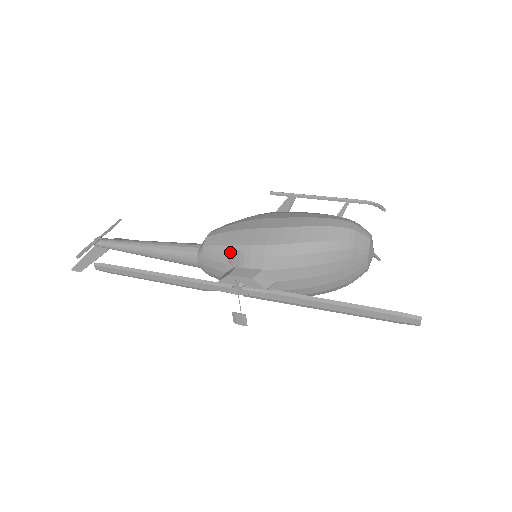
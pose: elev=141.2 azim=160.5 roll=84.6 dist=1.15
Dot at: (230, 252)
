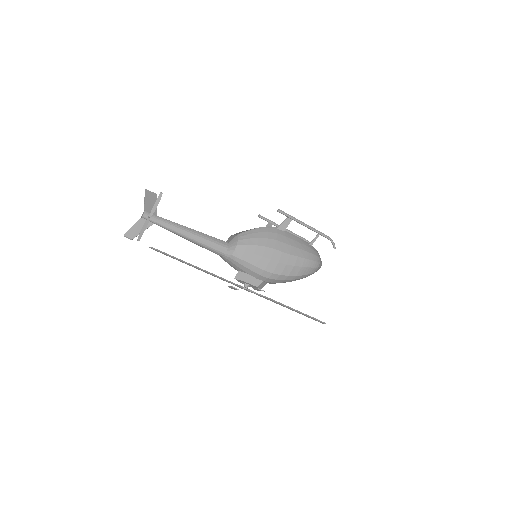
Dot at: (259, 289)
